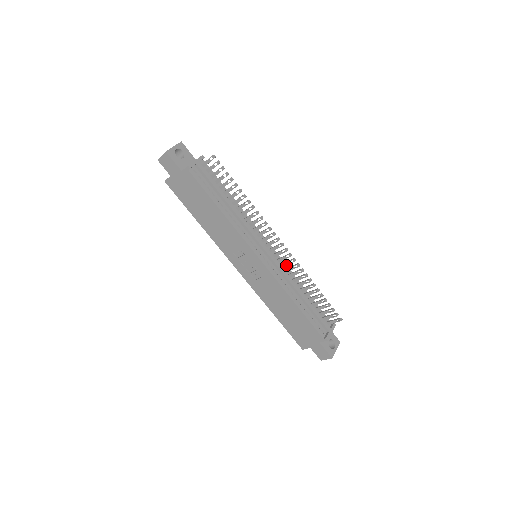
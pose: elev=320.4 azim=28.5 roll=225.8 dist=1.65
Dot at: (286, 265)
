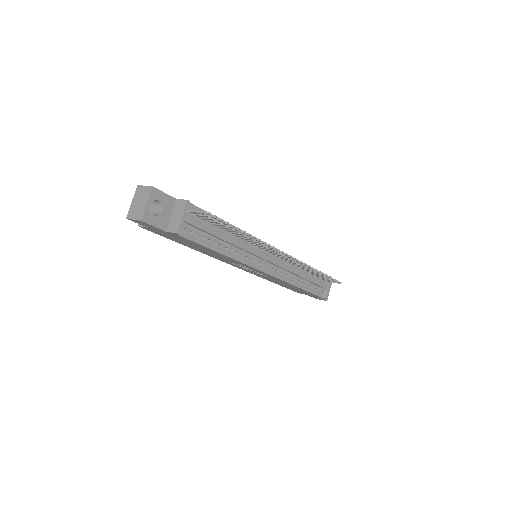
Dot at: (290, 262)
